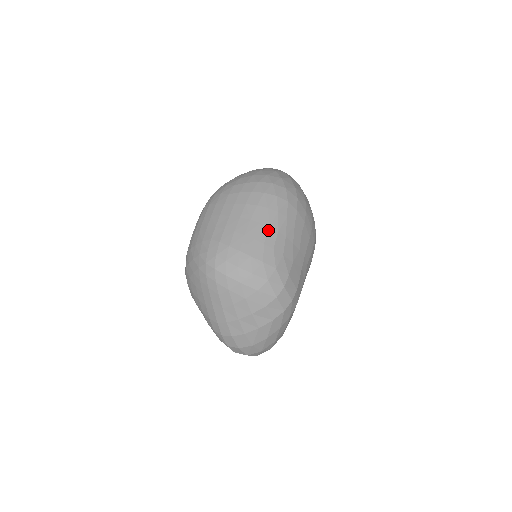
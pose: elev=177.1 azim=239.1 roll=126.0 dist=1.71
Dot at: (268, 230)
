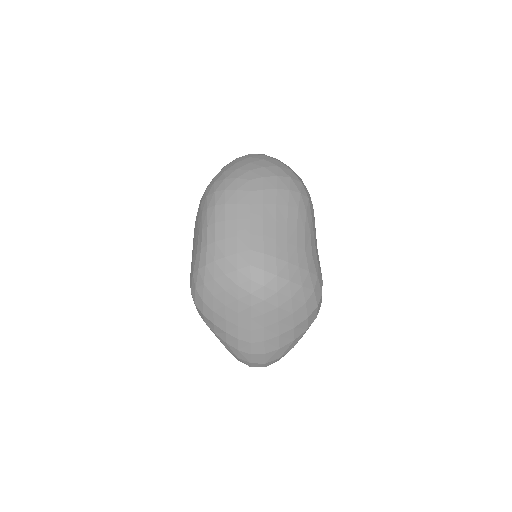
Dot at: (304, 234)
